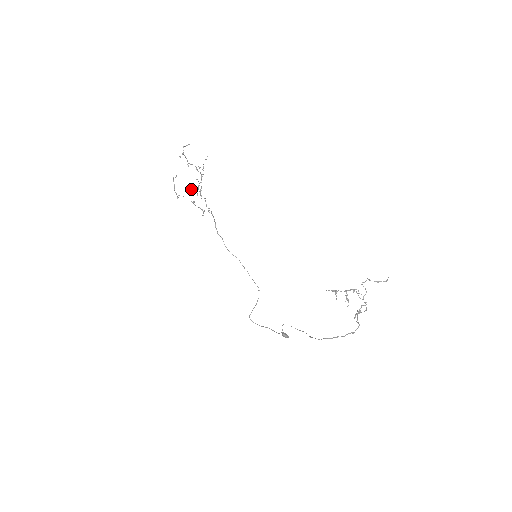
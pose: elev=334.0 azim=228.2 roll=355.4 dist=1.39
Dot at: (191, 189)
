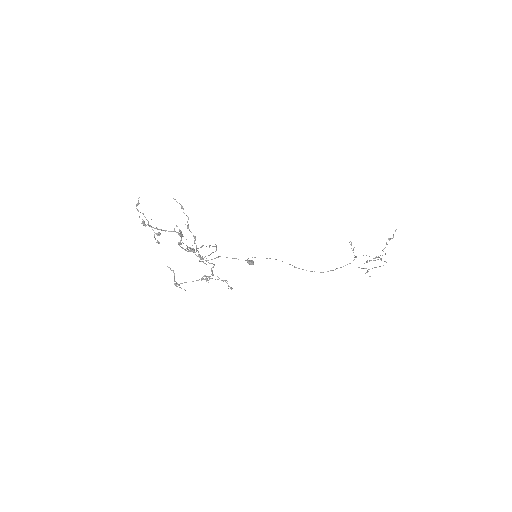
Dot at: occluded
